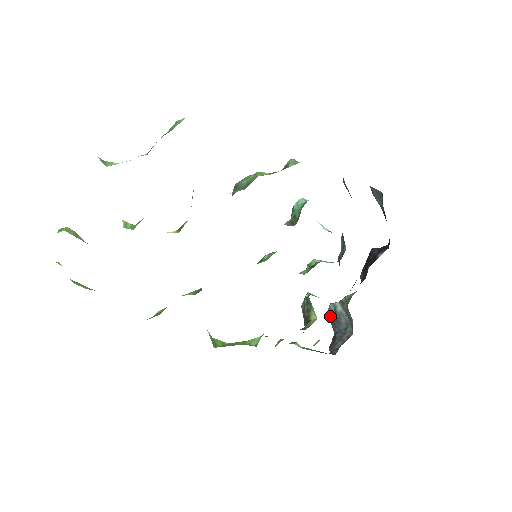
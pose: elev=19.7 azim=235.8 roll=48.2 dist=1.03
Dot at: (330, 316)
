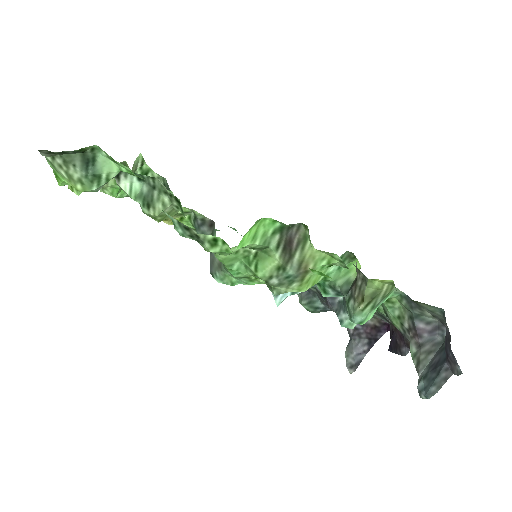
Dot at: (430, 386)
